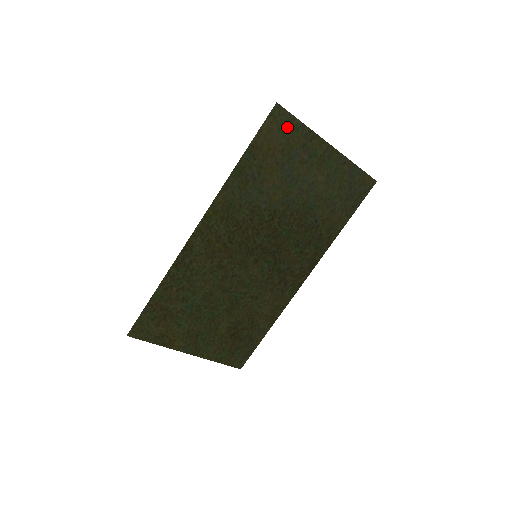
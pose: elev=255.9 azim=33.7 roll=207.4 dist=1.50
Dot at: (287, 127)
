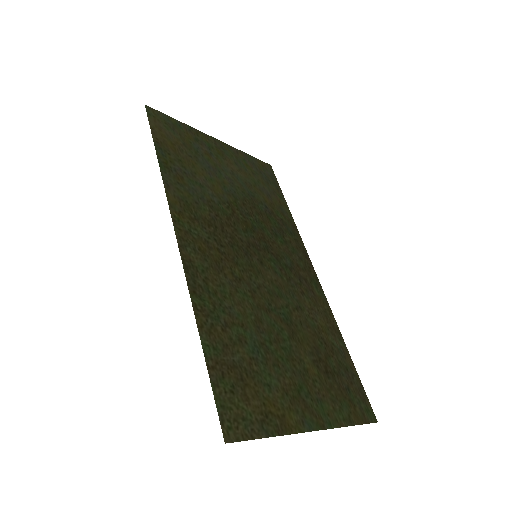
Dot at: (170, 125)
